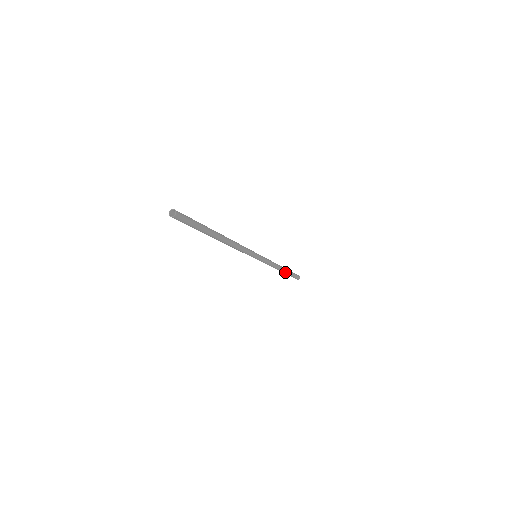
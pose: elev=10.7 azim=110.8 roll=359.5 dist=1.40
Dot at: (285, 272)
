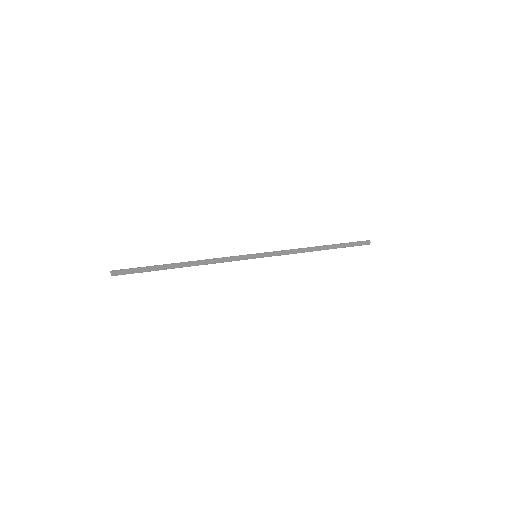
Dot at: (328, 248)
